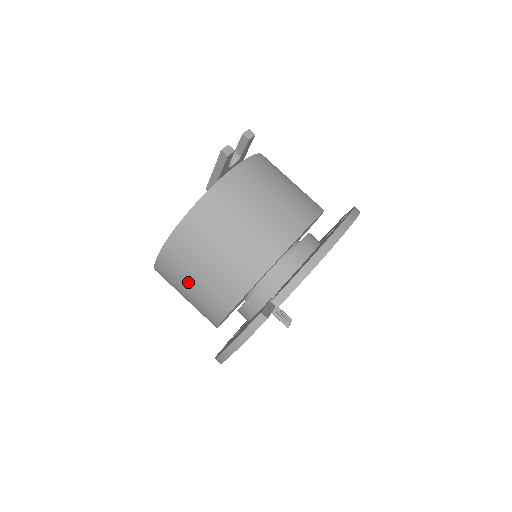
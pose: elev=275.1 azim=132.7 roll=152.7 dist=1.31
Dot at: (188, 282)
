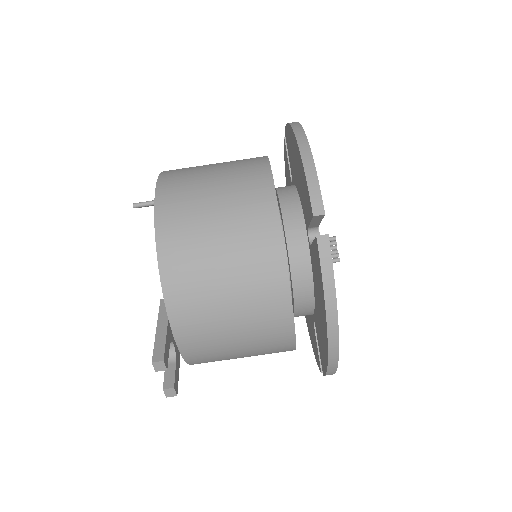
Dot at: occluded
